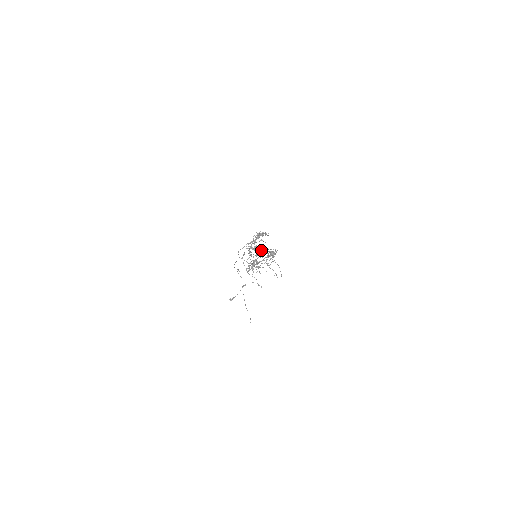
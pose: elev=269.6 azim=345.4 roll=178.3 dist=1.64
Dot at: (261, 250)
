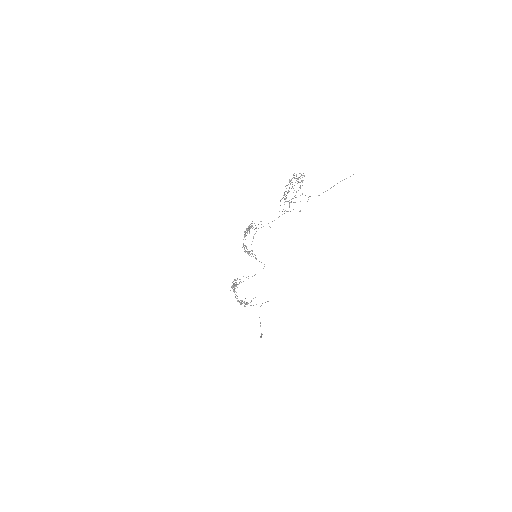
Dot at: occluded
